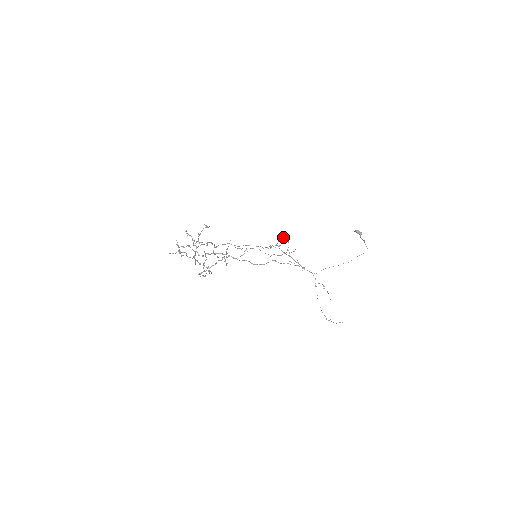
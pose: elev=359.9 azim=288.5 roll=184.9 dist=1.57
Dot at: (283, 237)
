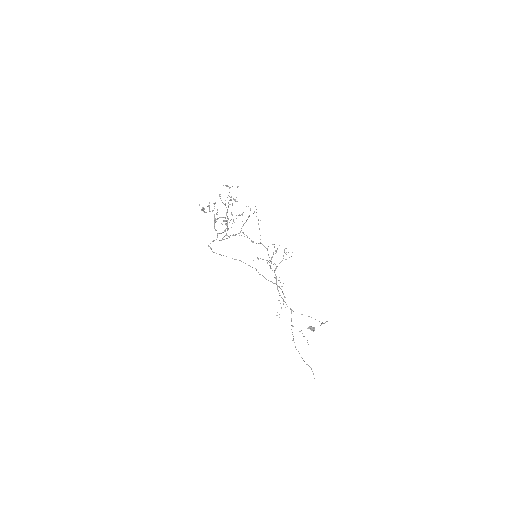
Dot at: occluded
